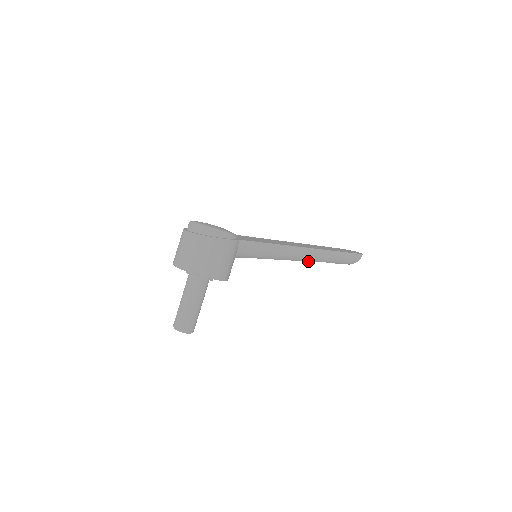
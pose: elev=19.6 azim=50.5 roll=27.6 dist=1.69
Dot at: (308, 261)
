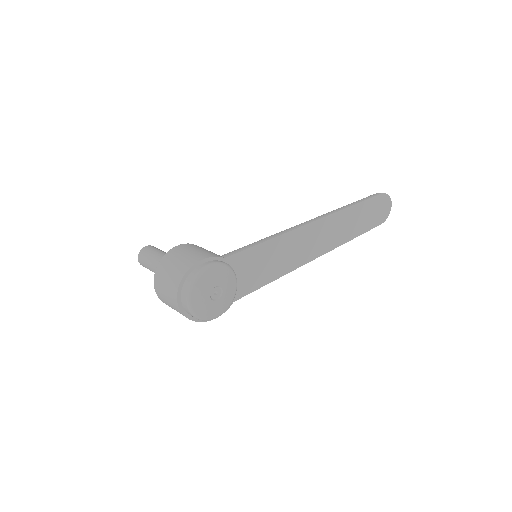
Dot at: occluded
